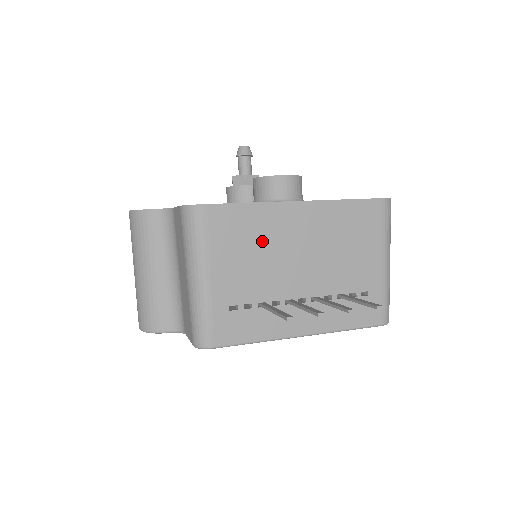
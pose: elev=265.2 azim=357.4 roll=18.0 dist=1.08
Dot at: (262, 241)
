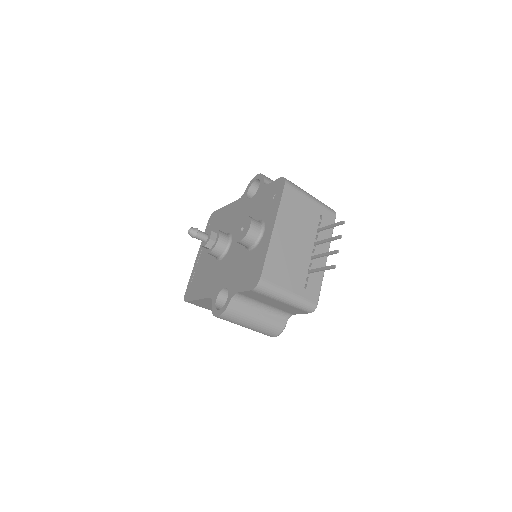
Dot at: (284, 258)
